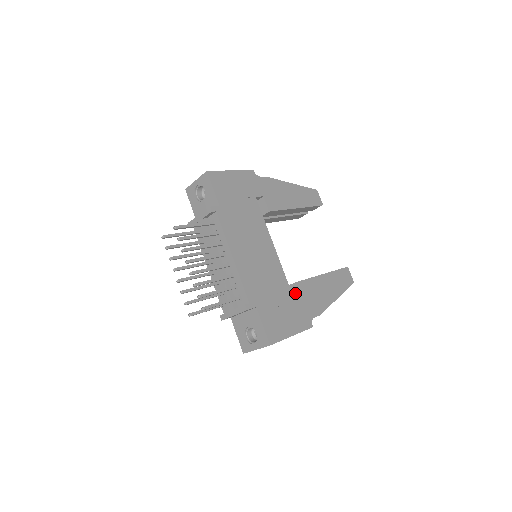
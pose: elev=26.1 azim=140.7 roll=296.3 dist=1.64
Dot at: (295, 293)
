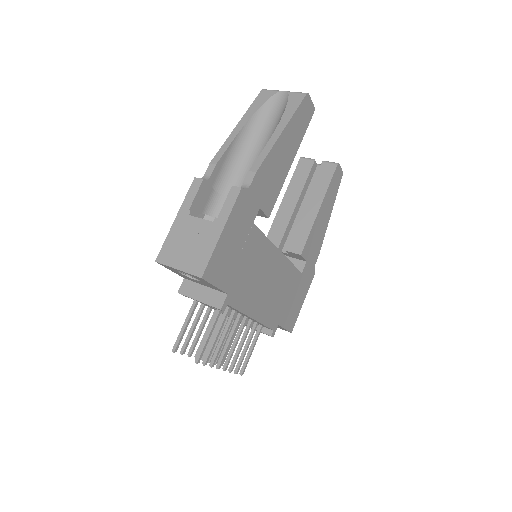
Dot at: (298, 257)
